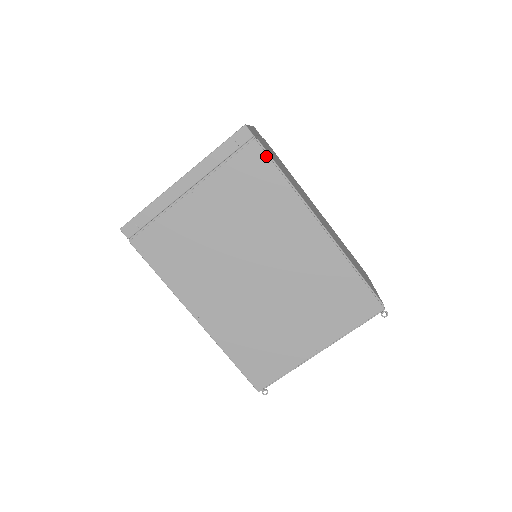
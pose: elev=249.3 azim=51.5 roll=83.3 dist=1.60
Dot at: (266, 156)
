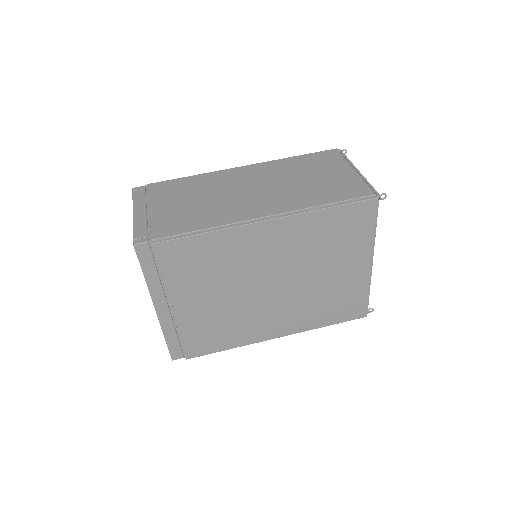
Dot at: (173, 241)
